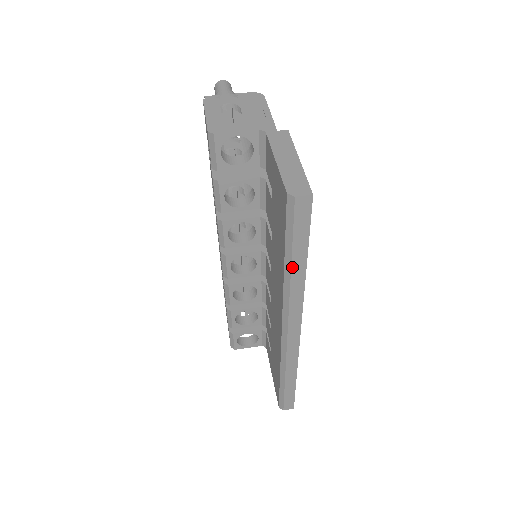
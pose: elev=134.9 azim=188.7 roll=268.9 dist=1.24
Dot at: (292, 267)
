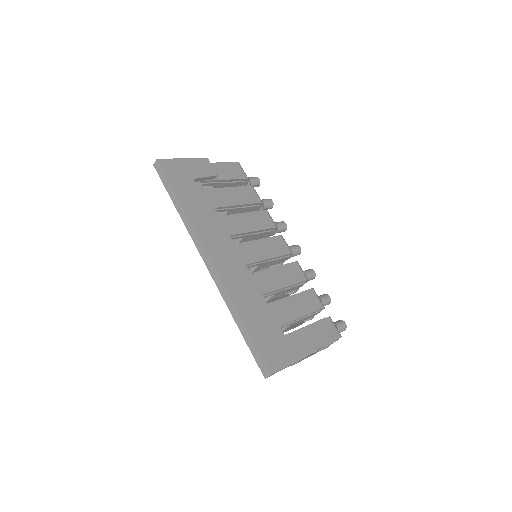
Dot at: (175, 206)
